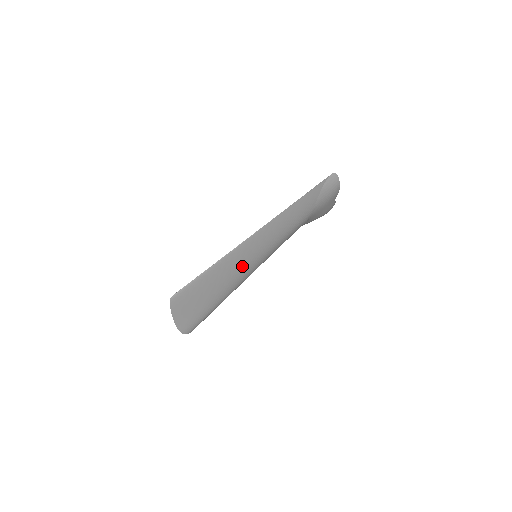
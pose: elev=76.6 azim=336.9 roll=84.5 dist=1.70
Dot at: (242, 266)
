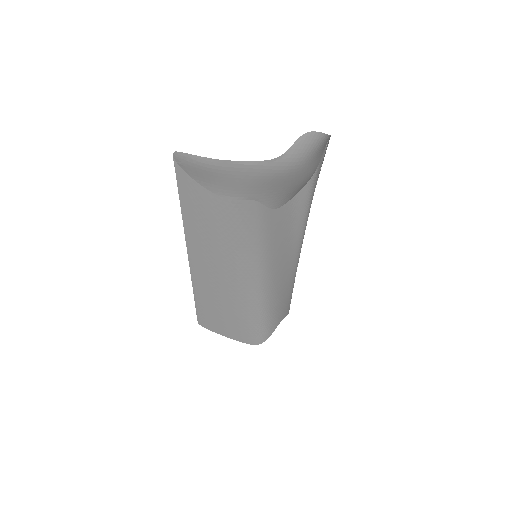
Dot at: (226, 283)
